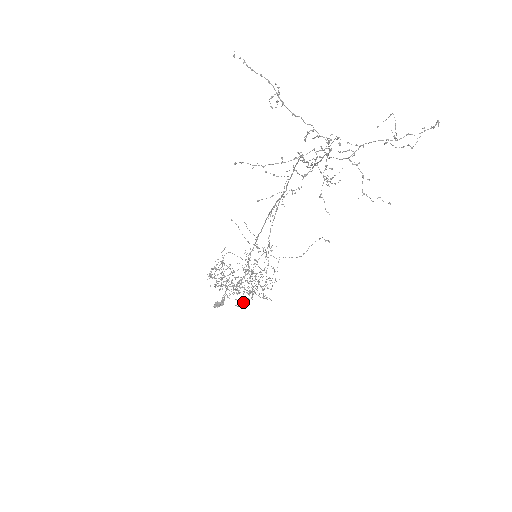
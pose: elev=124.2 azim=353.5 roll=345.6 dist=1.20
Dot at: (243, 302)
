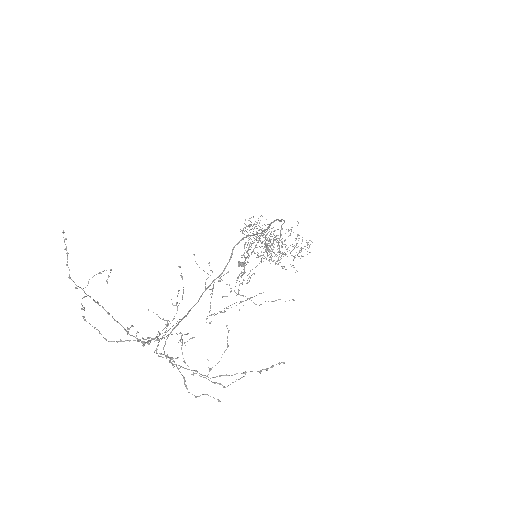
Dot at: occluded
